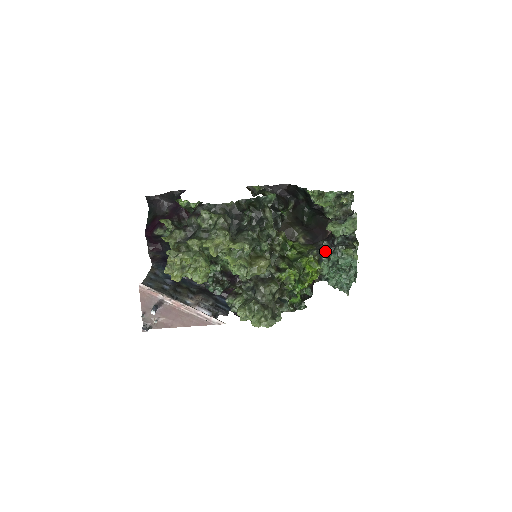
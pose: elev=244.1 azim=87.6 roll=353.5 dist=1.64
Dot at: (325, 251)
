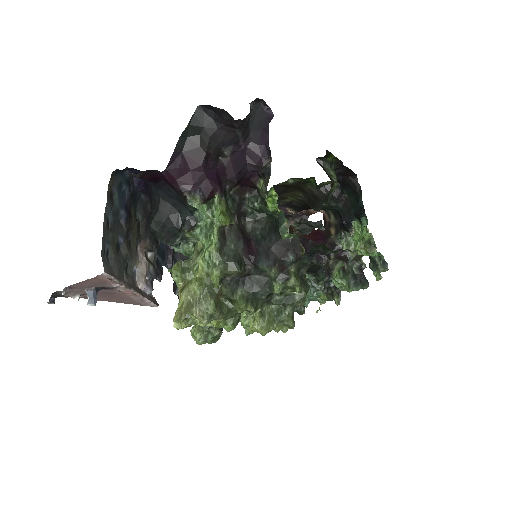
Dot at: occluded
